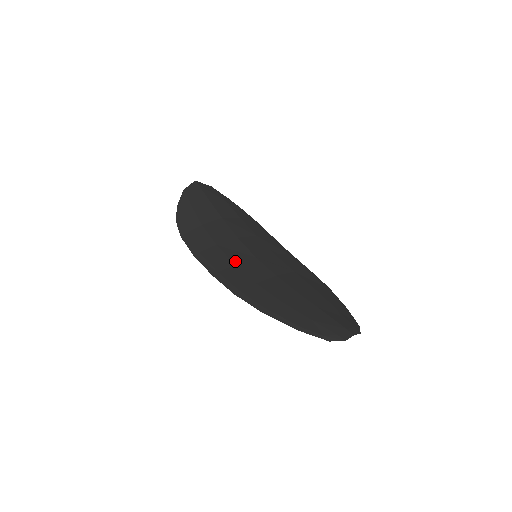
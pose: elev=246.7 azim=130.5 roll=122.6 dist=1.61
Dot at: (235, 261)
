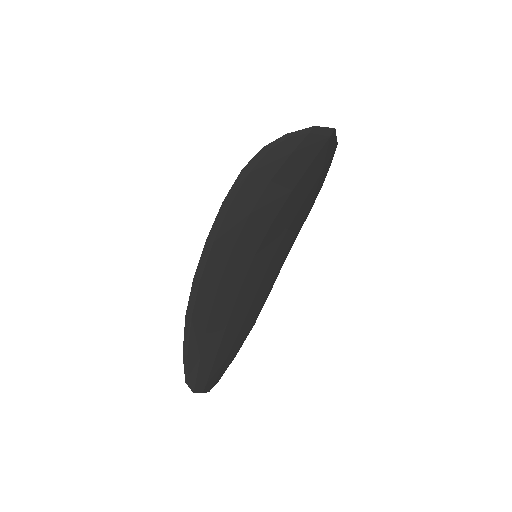
Dot at: (238, 245)
